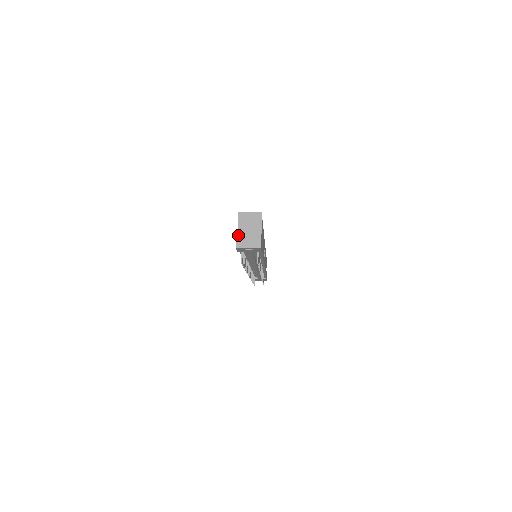
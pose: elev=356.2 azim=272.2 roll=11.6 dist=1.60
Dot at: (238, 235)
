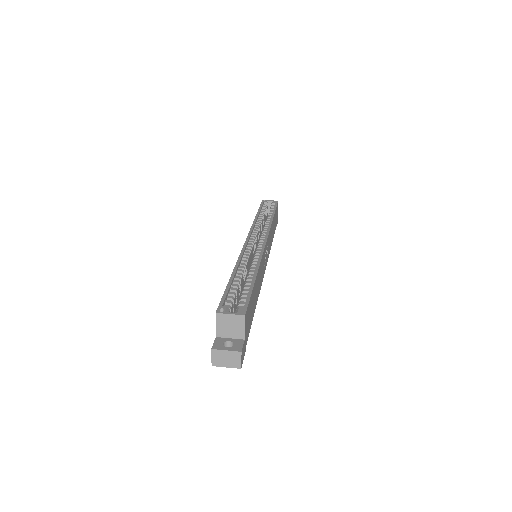
Dot at: (214, 353)
